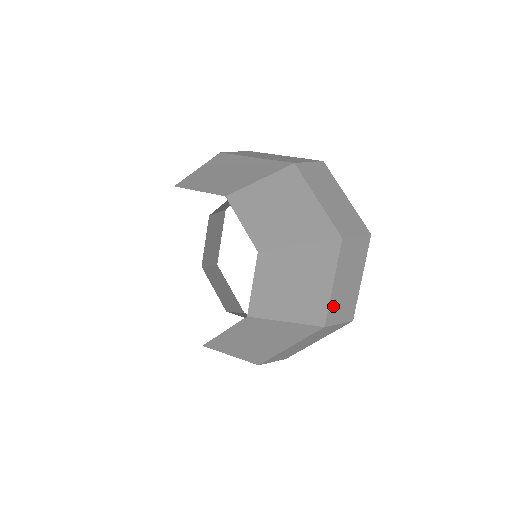
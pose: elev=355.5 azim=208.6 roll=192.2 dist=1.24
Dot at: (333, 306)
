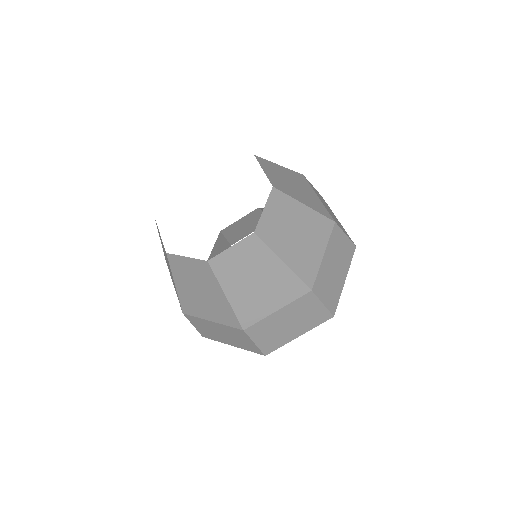
Dot at: (321, 278)
